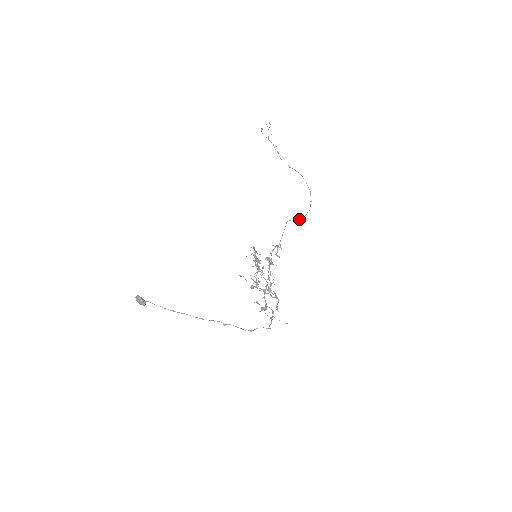
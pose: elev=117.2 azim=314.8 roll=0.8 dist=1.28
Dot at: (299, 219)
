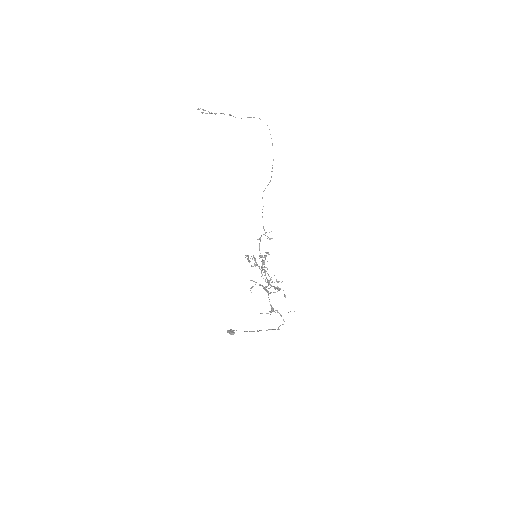
Dot at: (270, 181)
